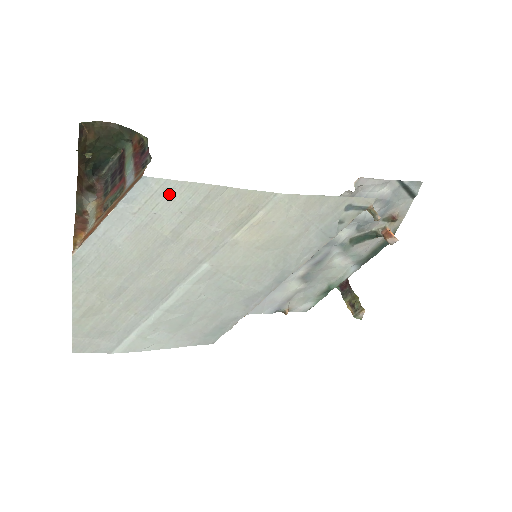
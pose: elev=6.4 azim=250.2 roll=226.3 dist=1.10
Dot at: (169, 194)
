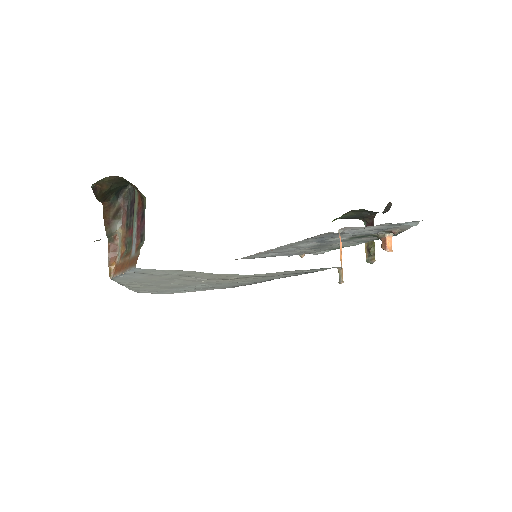
Dot at: (159, 271)
